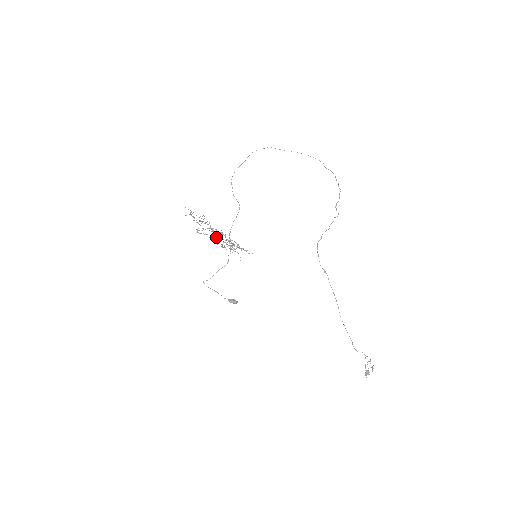
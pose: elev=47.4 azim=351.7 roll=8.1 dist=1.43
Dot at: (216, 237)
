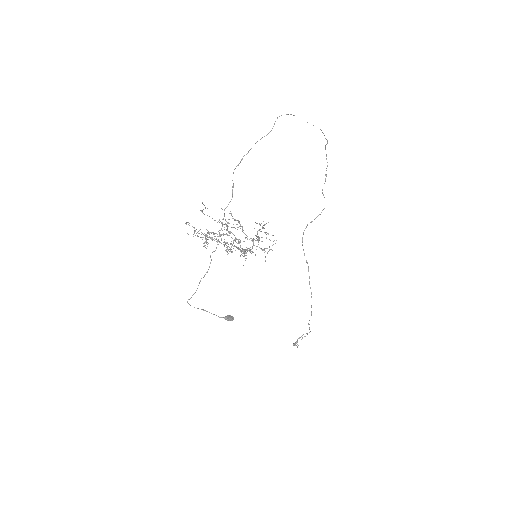
Dot at: (207, 235)
